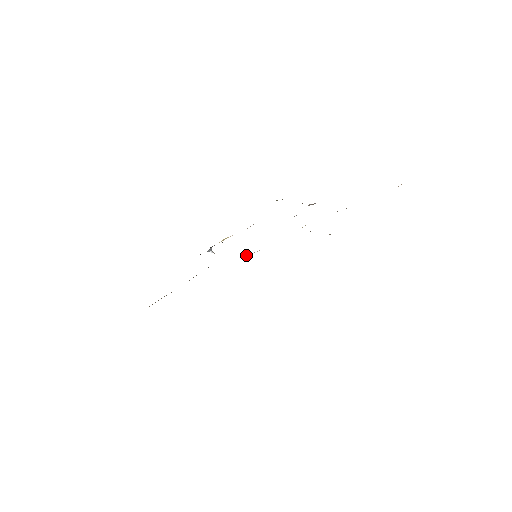
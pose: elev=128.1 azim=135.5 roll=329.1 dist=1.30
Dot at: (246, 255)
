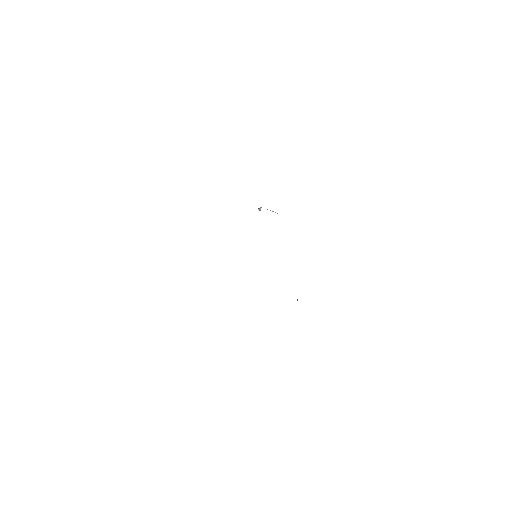
Dot at: occluded
